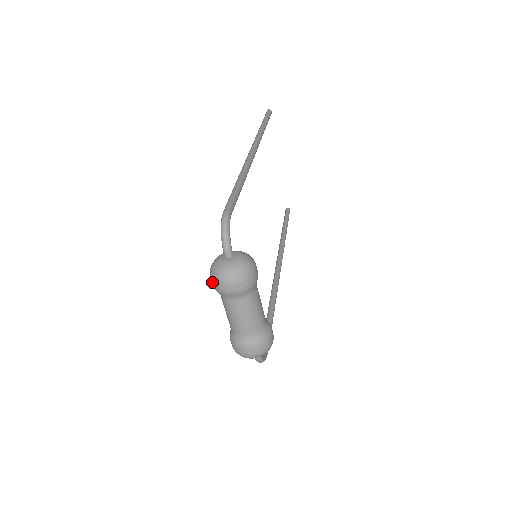
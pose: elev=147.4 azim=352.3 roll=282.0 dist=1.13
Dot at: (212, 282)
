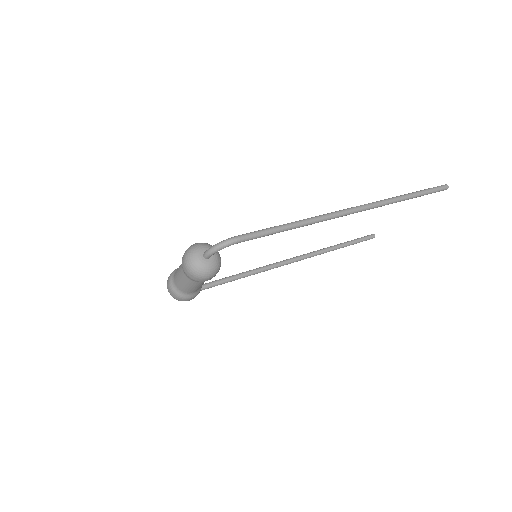
Dot at: (186, 250)
